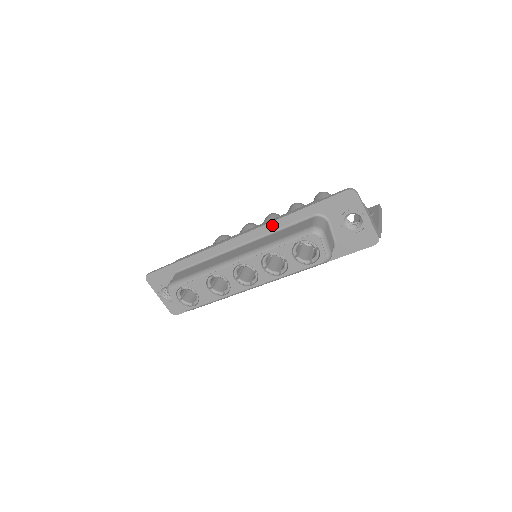
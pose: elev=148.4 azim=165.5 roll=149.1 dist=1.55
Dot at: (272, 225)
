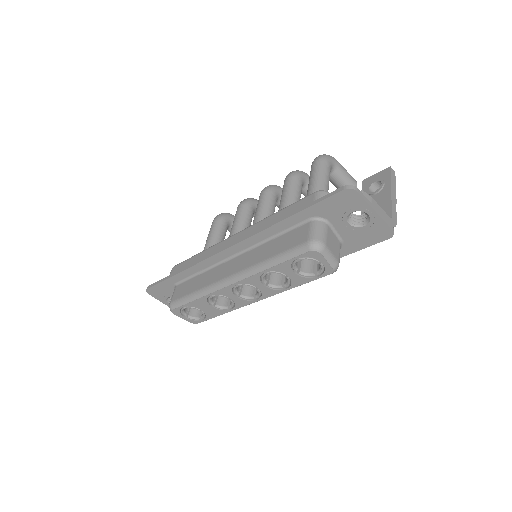
Dot at: (264, 233)
